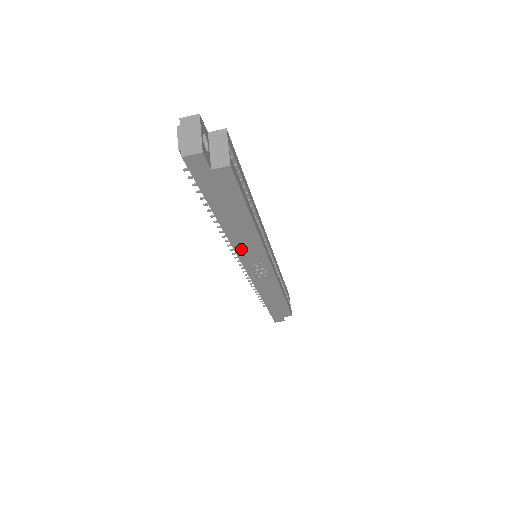
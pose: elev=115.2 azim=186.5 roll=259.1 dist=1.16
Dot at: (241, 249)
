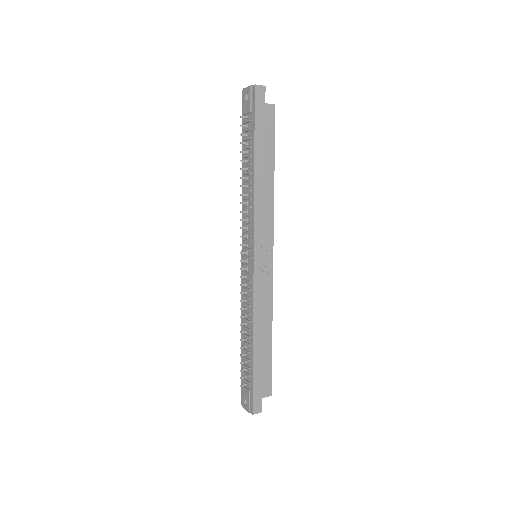
Dot at: (258, 213)
